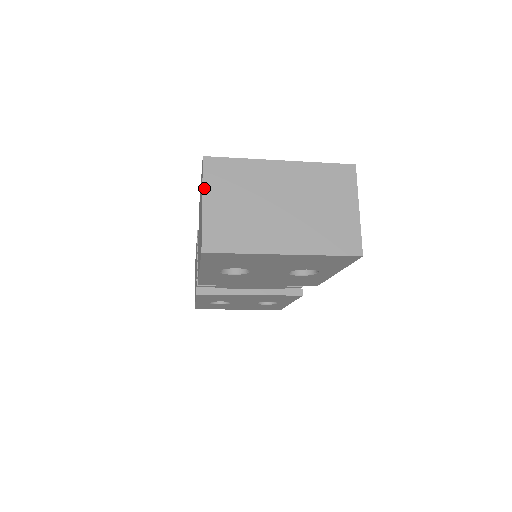
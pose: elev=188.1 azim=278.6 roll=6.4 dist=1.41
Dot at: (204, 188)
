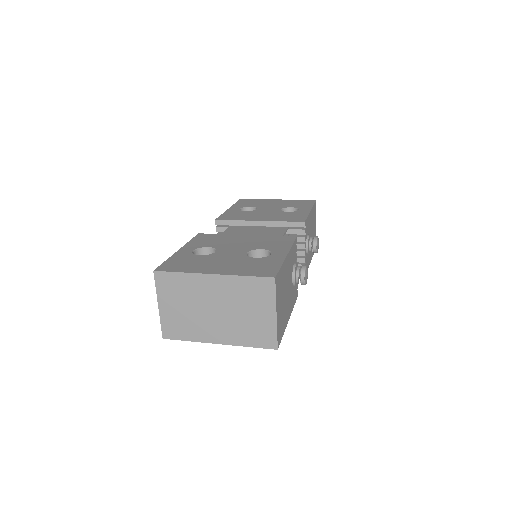
Dot at: (158, 295)
